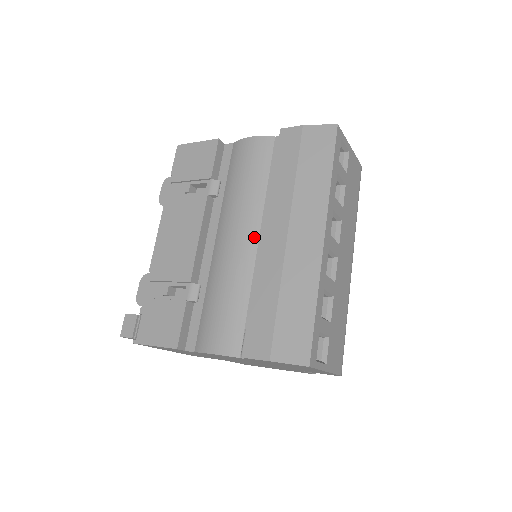
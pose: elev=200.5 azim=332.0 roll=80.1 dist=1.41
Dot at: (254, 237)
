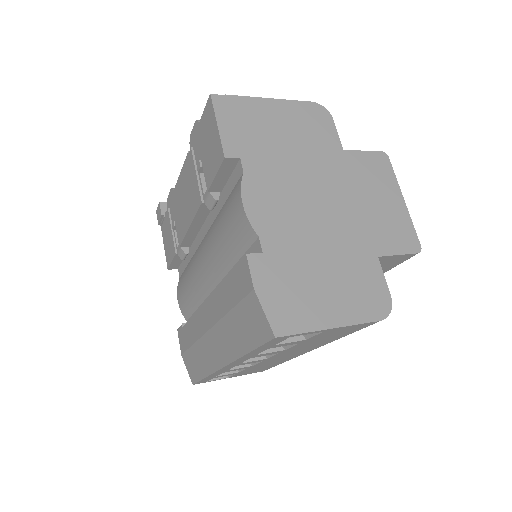
Dot at: (211, 284)
